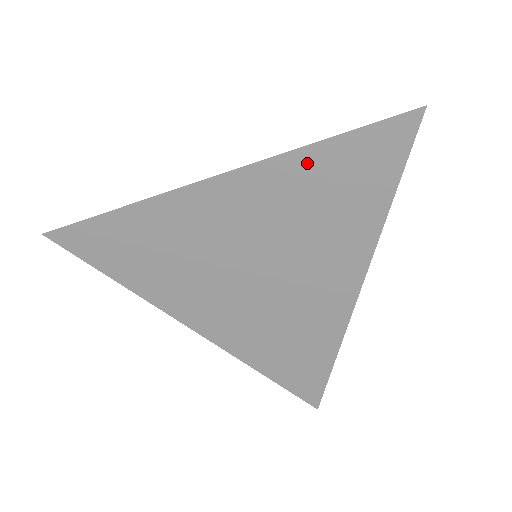
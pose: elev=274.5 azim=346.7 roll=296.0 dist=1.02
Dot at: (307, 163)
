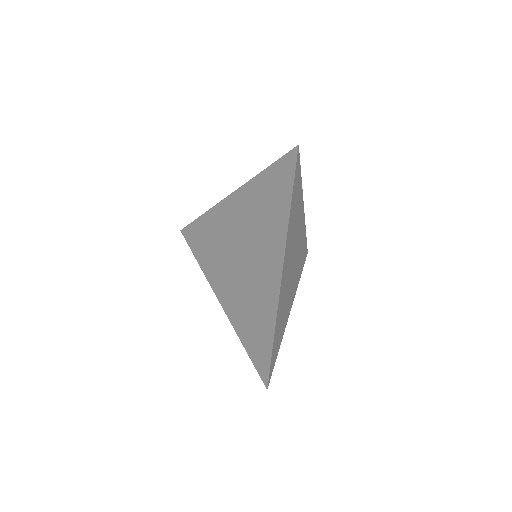
Dot at: (260, 183)
